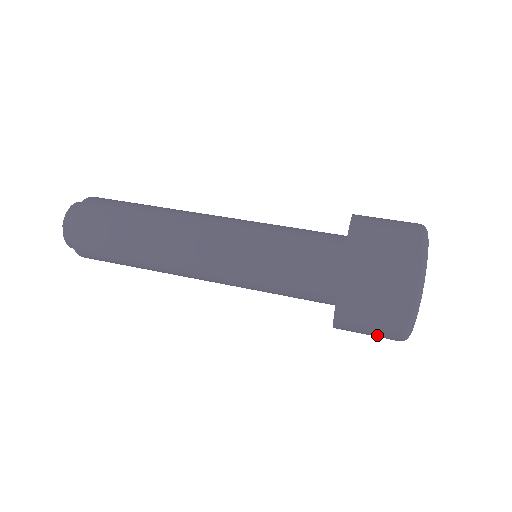
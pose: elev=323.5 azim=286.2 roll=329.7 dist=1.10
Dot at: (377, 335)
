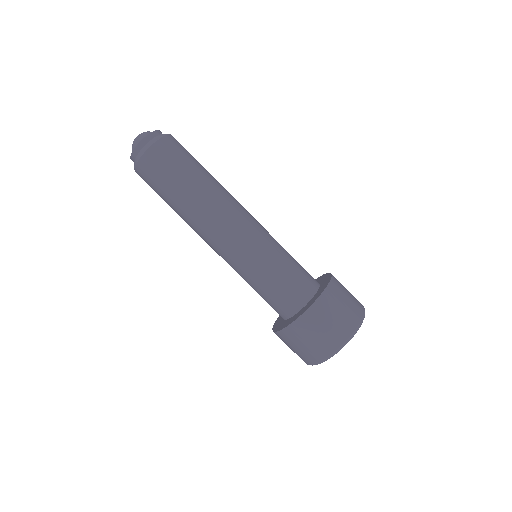
Dot at: occluded
